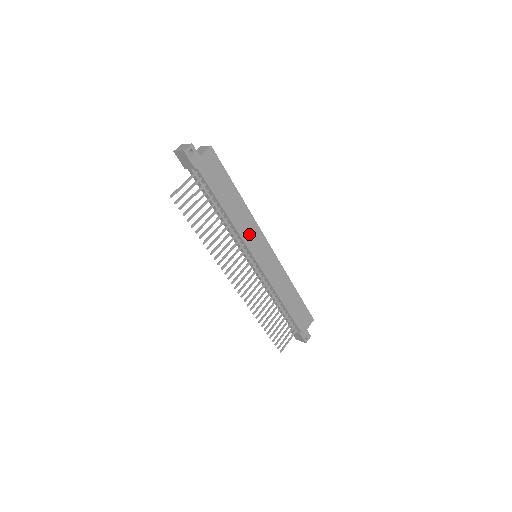
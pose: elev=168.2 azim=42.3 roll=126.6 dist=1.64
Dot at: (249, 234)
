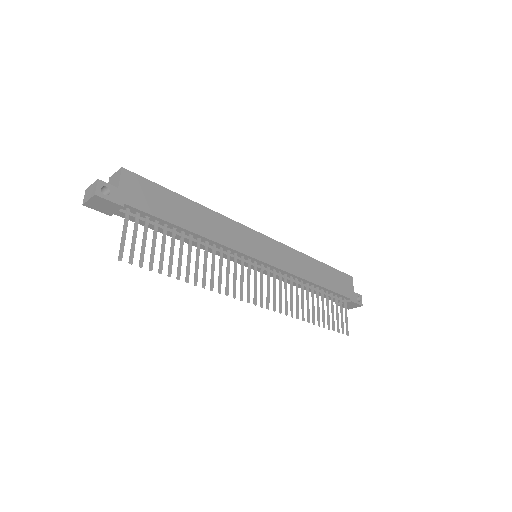
Dot at: (234, 238)
